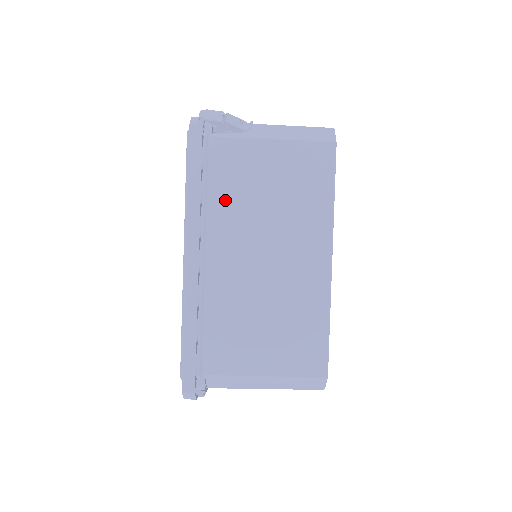
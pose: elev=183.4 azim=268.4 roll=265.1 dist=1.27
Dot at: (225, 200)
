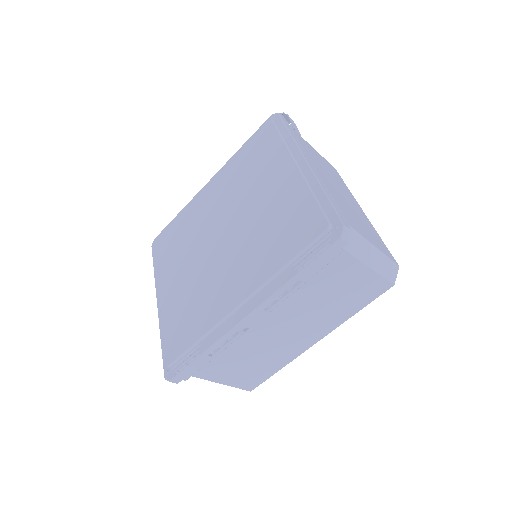
Dot at: (308, 152)
